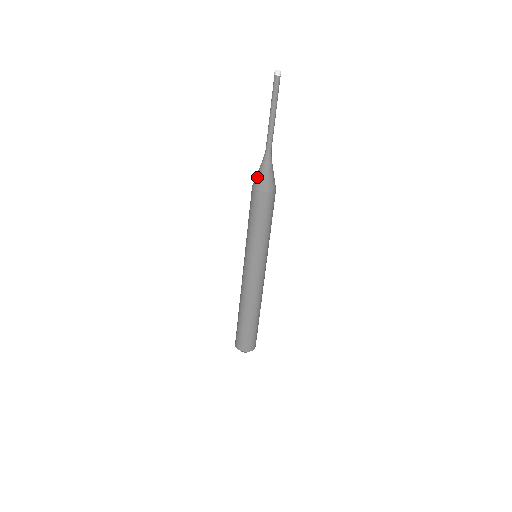
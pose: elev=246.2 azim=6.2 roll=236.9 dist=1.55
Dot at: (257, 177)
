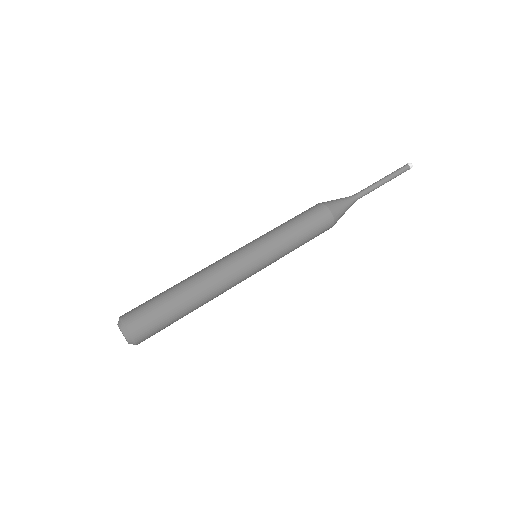
Dot at: occluded
